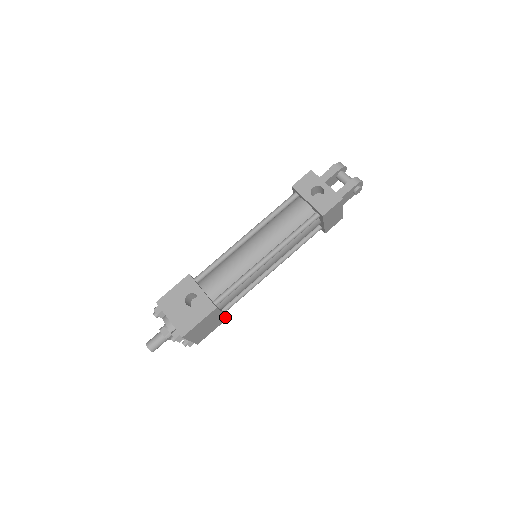
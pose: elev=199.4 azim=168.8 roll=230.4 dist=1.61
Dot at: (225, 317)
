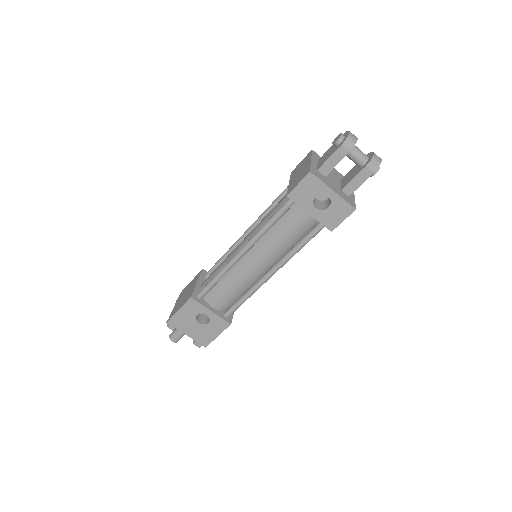
Dot at: occluded
